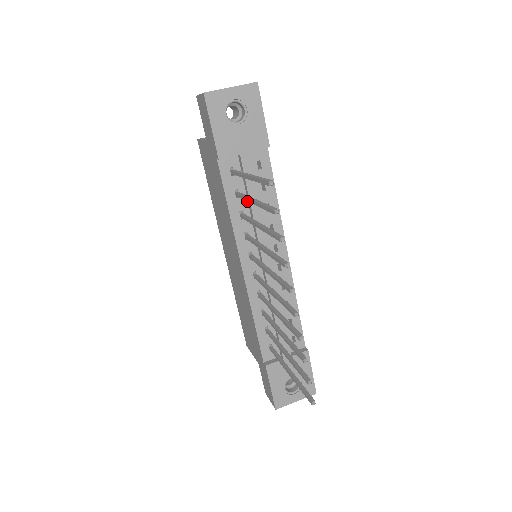
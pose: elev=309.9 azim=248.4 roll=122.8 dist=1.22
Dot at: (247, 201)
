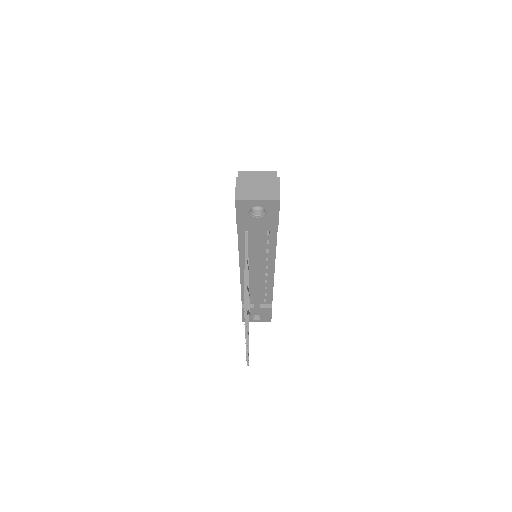
Dot at: occluded
